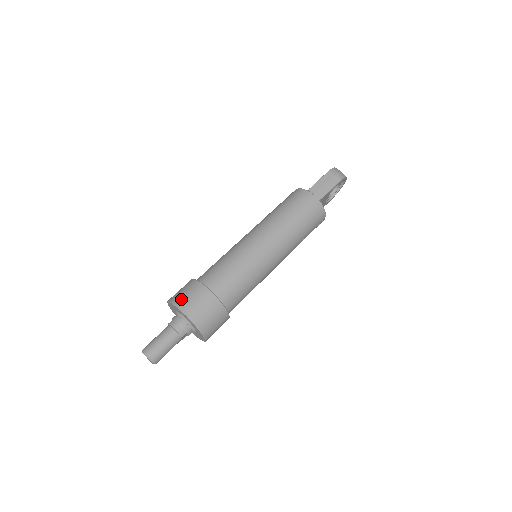
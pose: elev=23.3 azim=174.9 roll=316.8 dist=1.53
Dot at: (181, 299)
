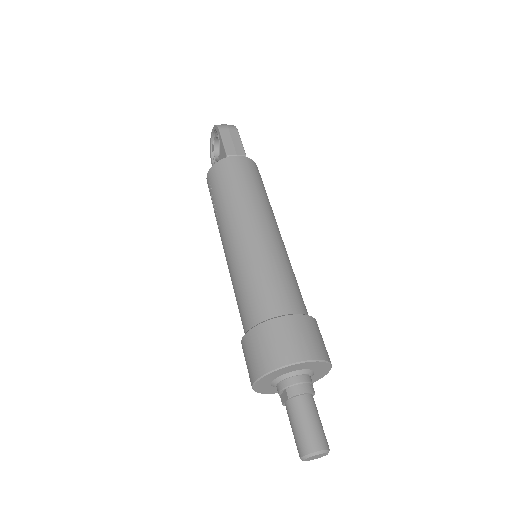
Dot at: (280, 354)
